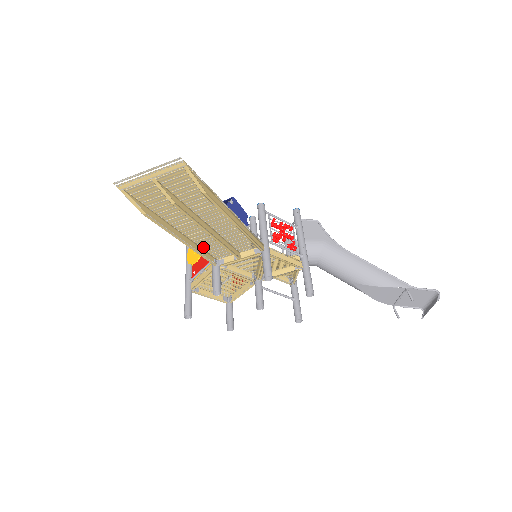
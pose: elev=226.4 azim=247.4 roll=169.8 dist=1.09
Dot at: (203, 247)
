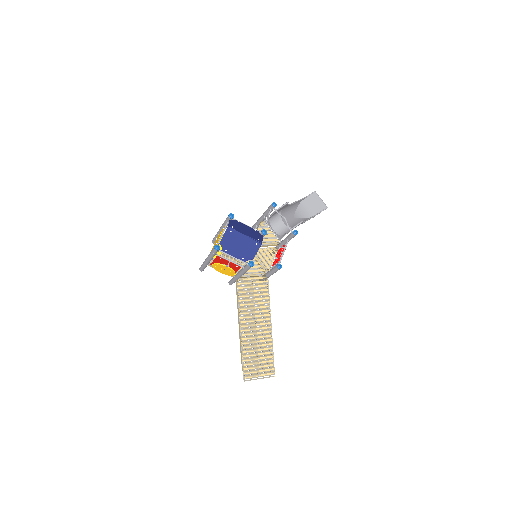
Dot at: (241, 301)
